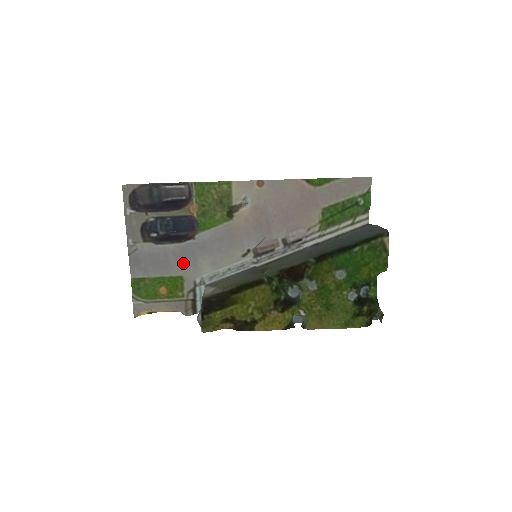
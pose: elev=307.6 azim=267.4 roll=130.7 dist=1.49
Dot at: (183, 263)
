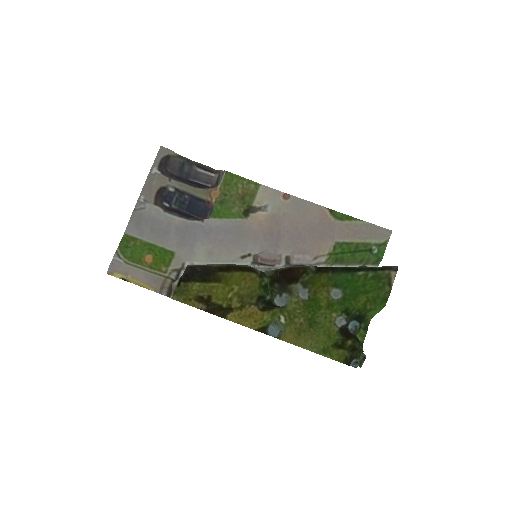
Dot at: (181, 240)
